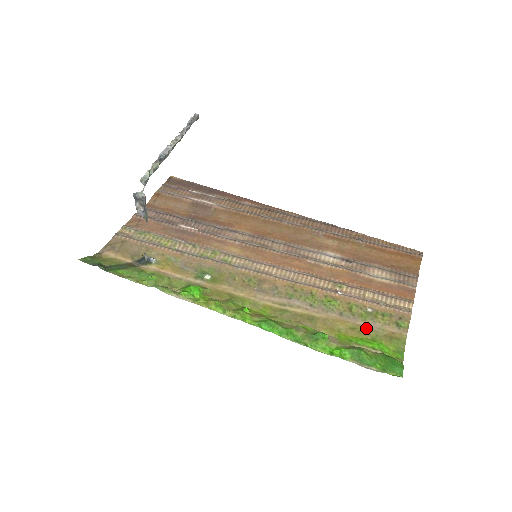
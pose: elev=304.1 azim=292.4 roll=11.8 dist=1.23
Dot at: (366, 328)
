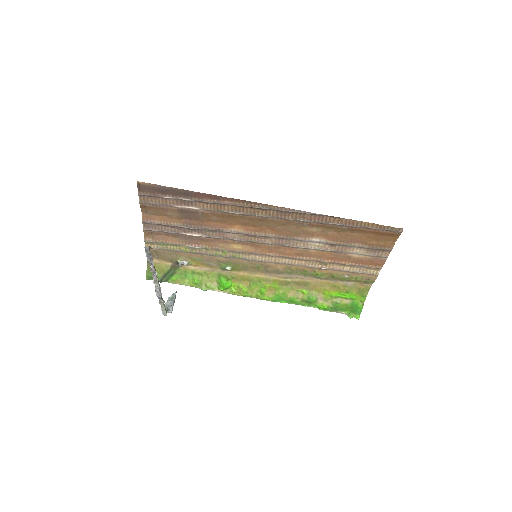
Dot at: (343, 286)
